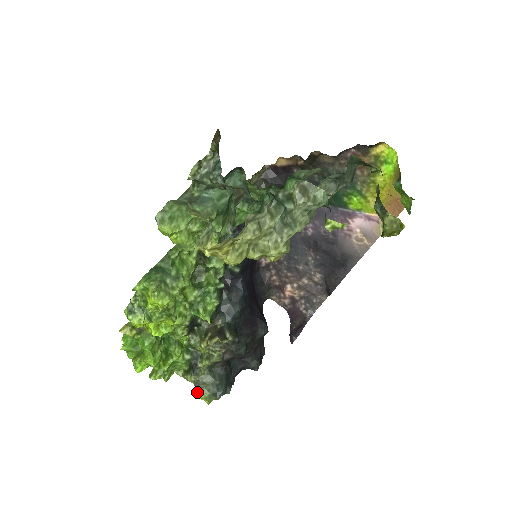
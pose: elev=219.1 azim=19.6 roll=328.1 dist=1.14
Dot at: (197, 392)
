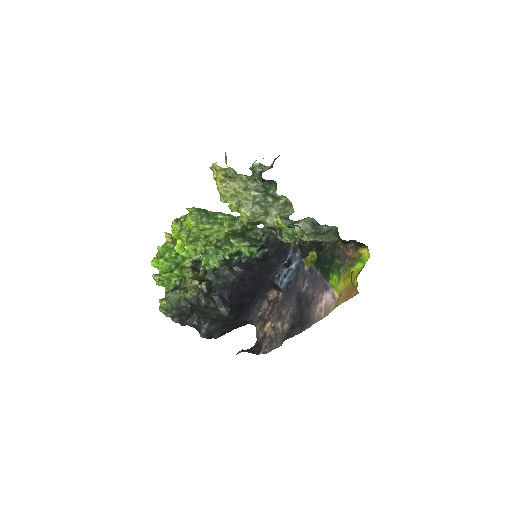
Dot at: (162, 300)
